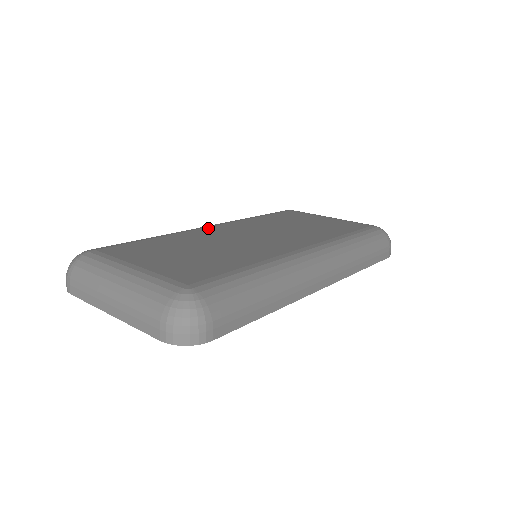
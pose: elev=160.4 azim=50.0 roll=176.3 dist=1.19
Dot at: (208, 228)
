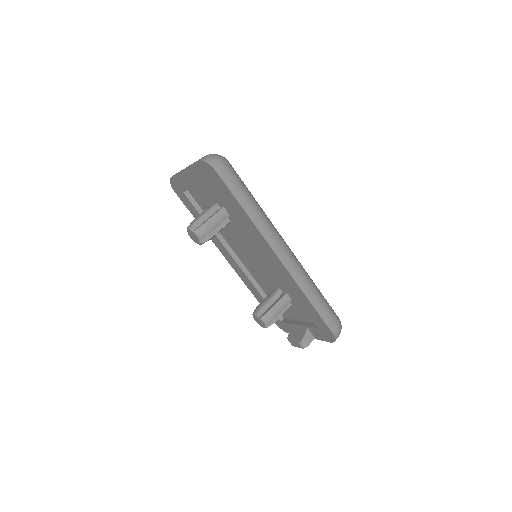
Dot at: occluded
